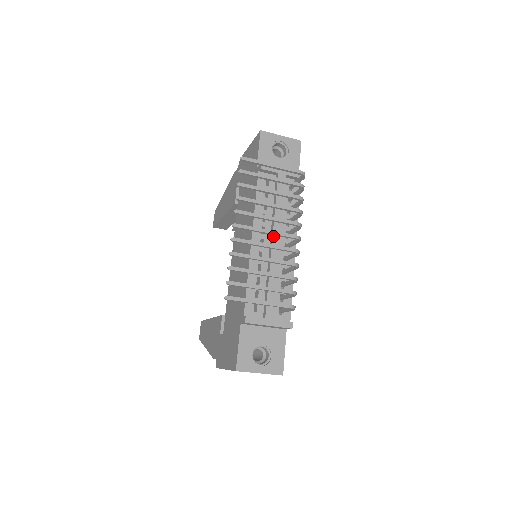
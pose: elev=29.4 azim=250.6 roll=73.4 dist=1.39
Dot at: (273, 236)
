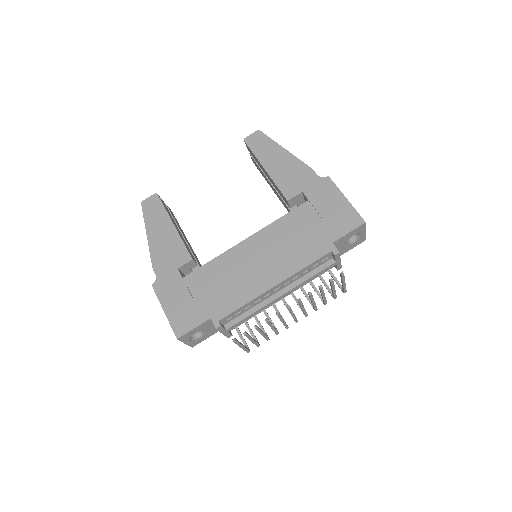
Dot at: (286, 293)
